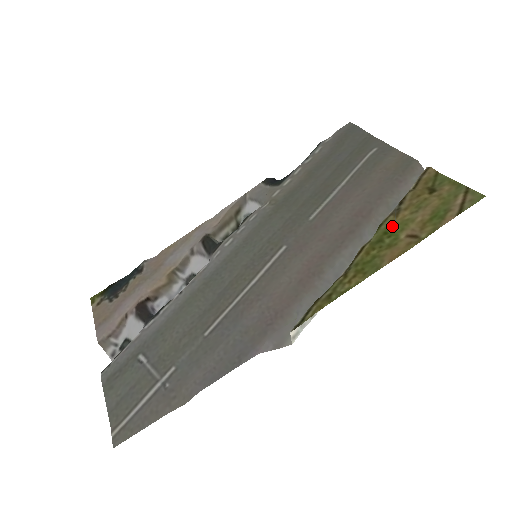
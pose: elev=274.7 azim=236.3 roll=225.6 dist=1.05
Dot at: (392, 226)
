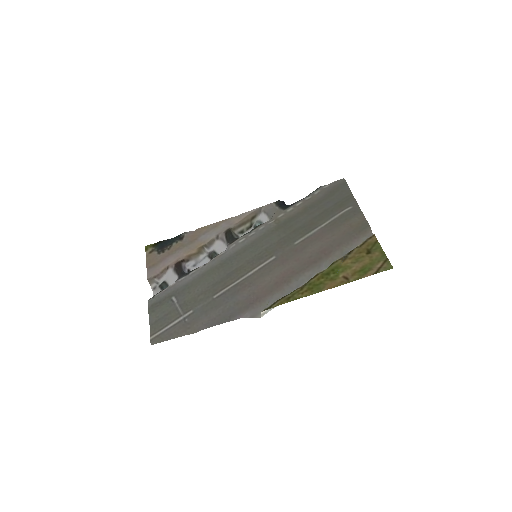
Dot at: (338, 267)
